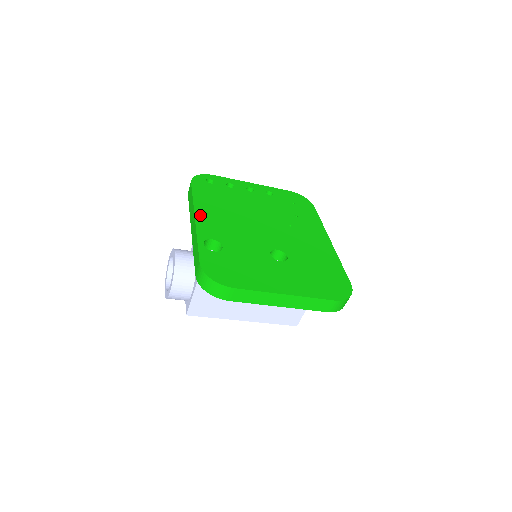
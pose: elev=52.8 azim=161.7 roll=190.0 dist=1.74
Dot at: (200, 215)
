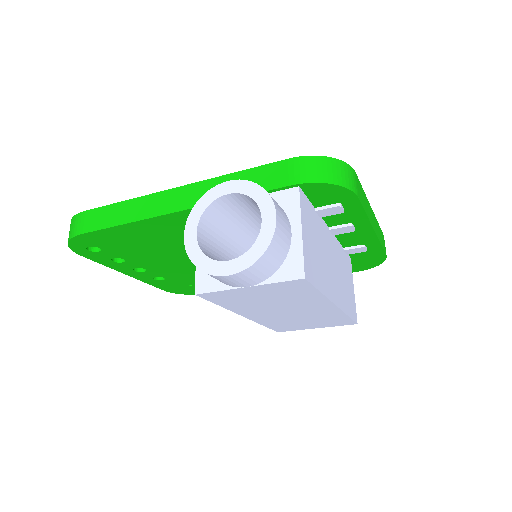
Dot at: occluded
